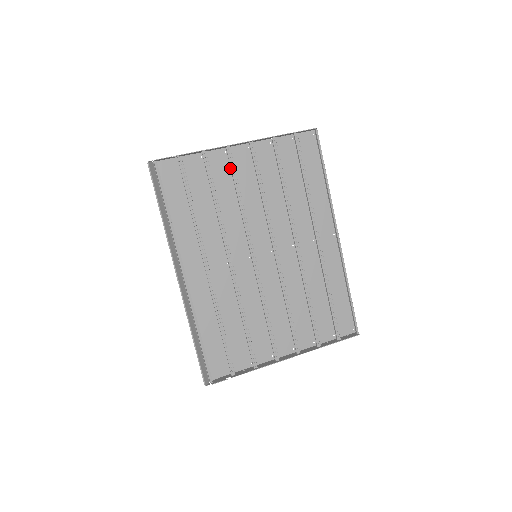
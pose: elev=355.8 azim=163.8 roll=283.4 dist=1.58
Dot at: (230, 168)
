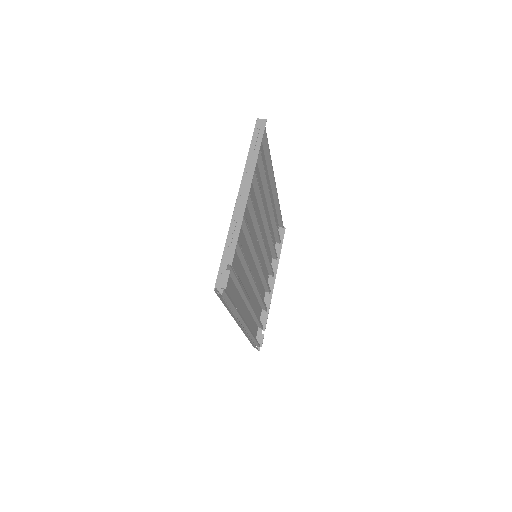
Dot at: occluded
